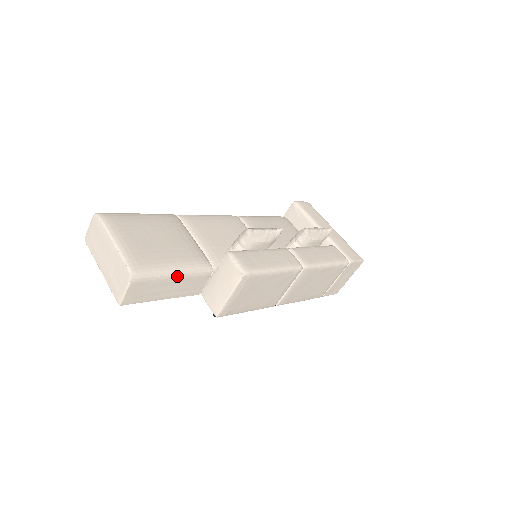
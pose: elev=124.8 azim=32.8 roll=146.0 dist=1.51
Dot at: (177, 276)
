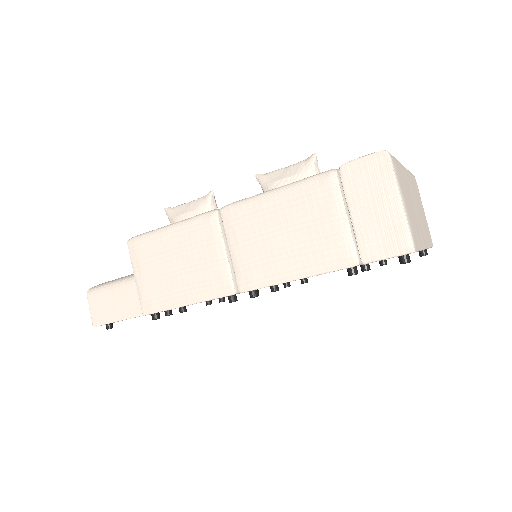
Dot at: (123, 284)
